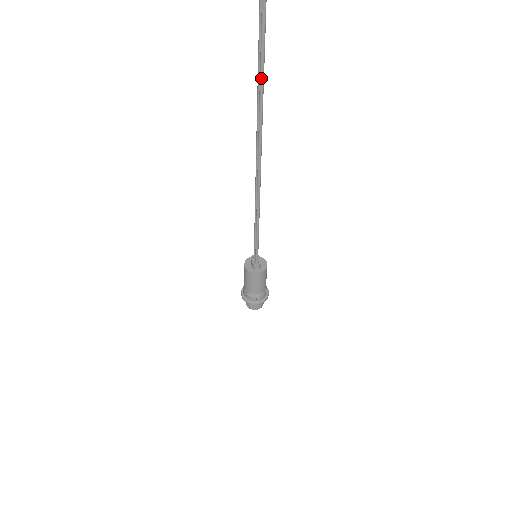
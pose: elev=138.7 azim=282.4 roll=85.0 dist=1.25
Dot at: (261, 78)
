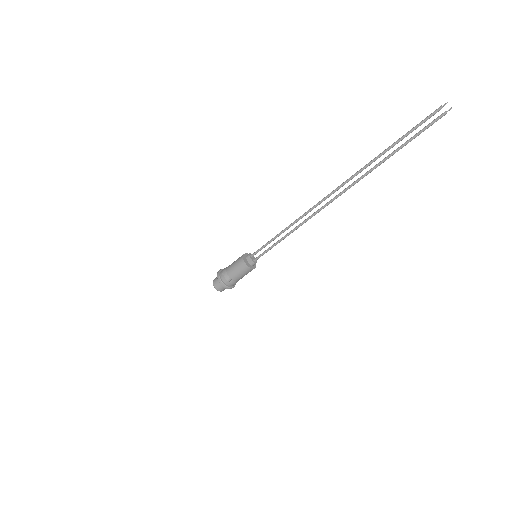
Dot at: occluded
